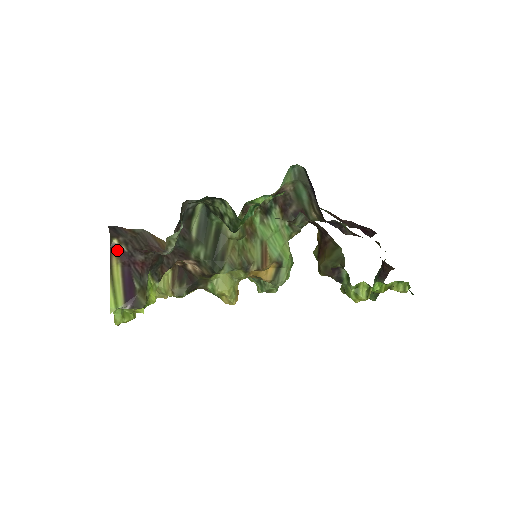
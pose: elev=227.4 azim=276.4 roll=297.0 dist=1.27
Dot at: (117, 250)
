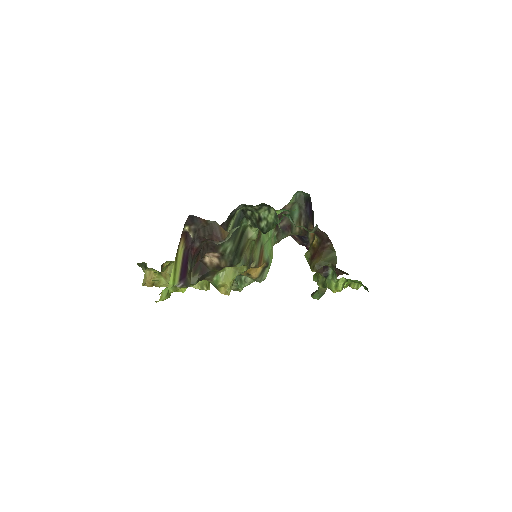
Dot at: (185, 236)
